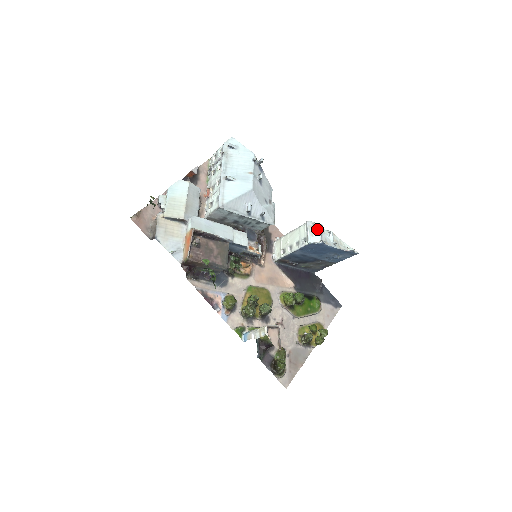
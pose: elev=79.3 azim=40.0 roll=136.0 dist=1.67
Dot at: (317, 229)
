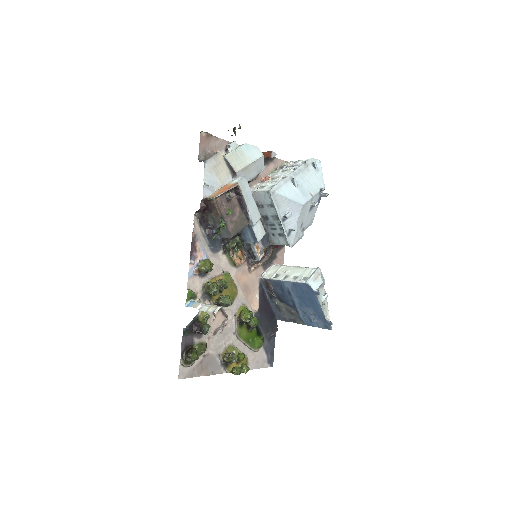
Dot at: (321, 280)
